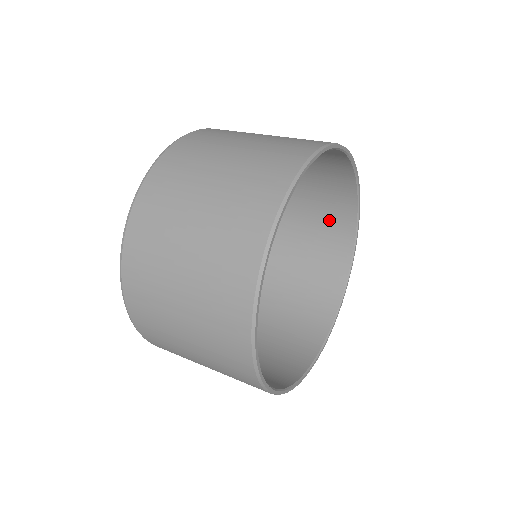
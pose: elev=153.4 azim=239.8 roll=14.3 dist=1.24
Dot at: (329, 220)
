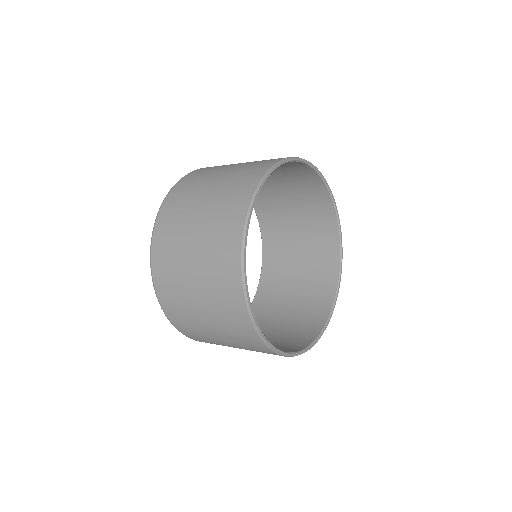
Dot at: (319, 248)
